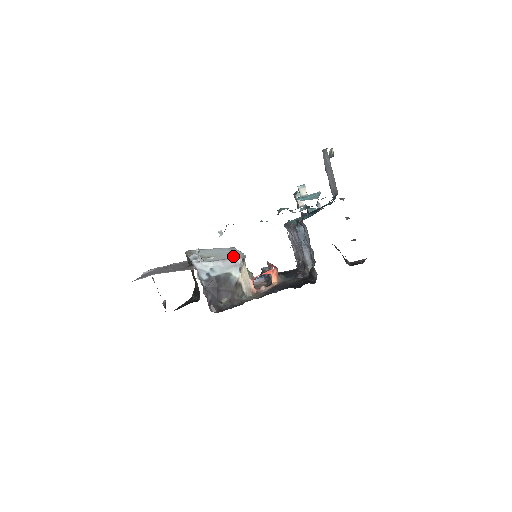
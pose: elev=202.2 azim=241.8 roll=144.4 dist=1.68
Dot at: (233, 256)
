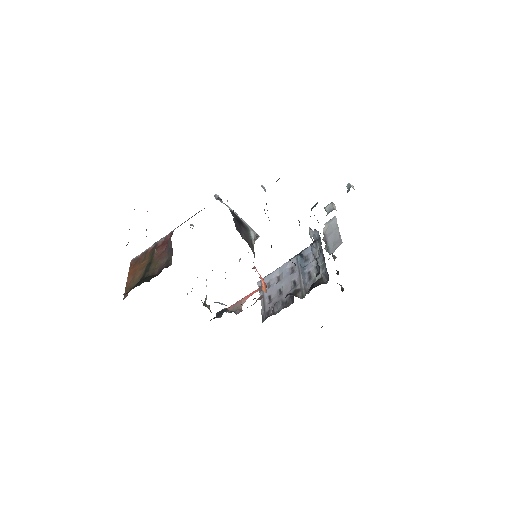
Dot at: occluded
